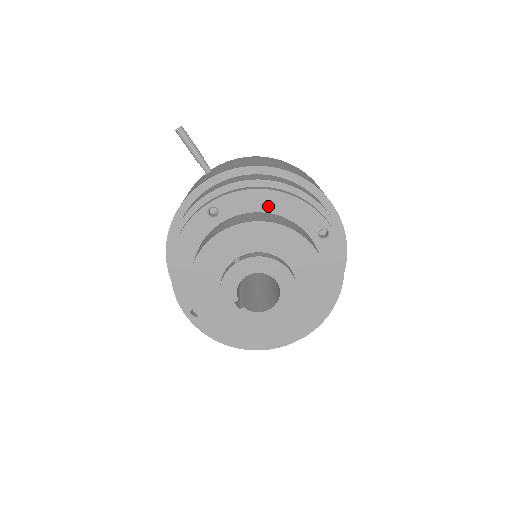
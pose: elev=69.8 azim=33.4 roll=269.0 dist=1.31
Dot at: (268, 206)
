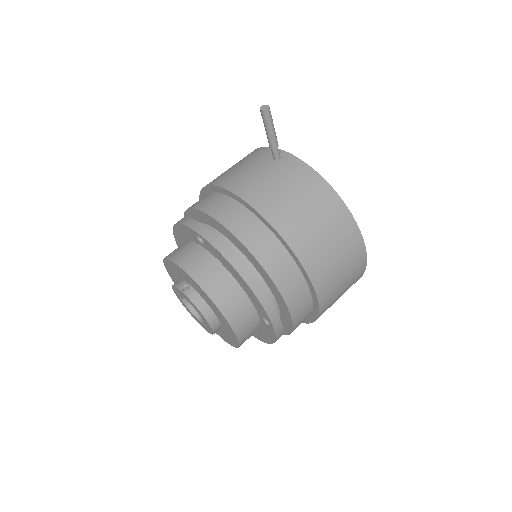
Dot at: (235, 276)
